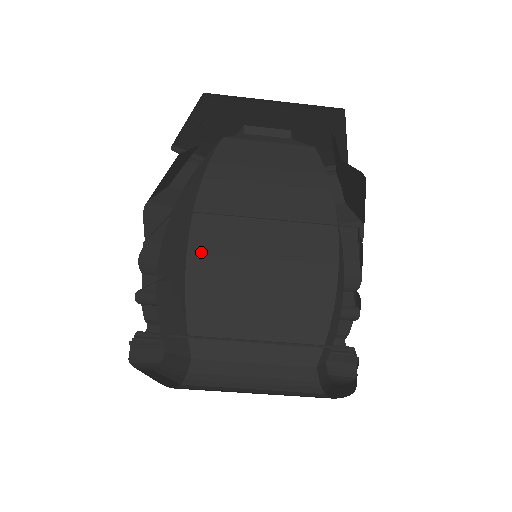
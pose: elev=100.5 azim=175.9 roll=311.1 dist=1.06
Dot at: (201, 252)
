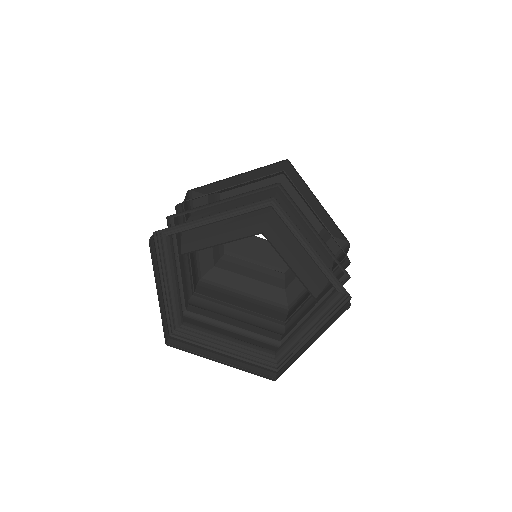
Dot at: (196, 215)
